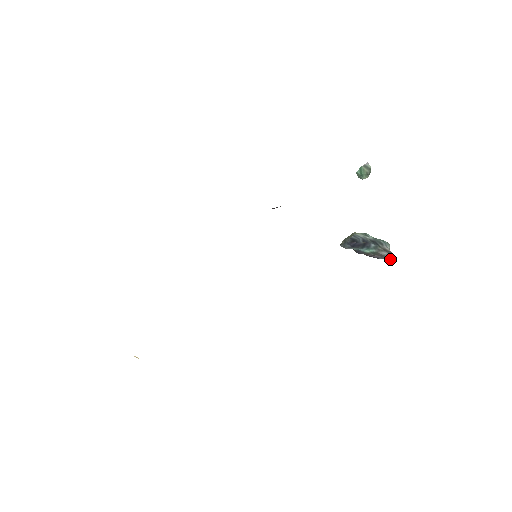
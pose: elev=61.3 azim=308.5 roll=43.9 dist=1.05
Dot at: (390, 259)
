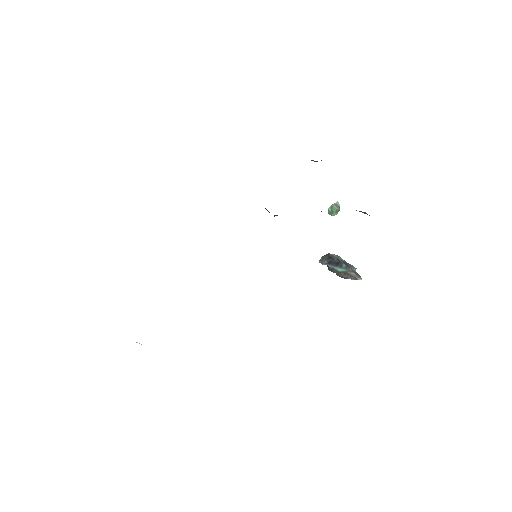
Dot at: (357, 279)
